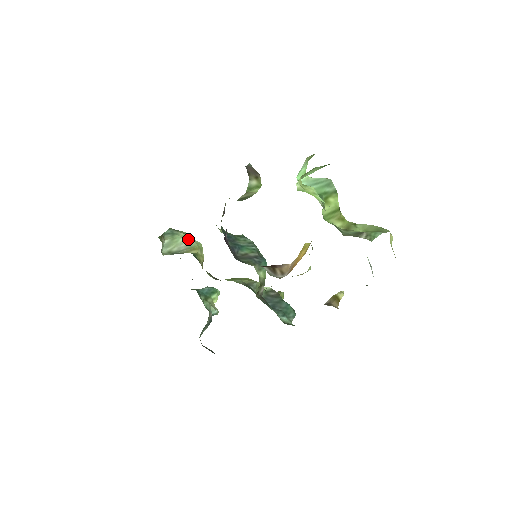
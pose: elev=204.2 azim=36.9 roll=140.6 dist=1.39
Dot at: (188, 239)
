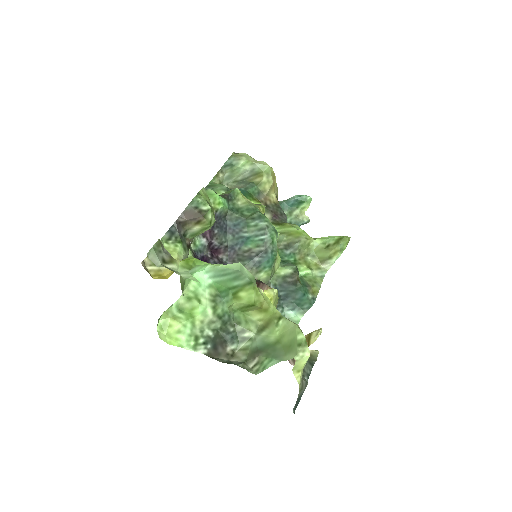
Dot at: (251, 165)
